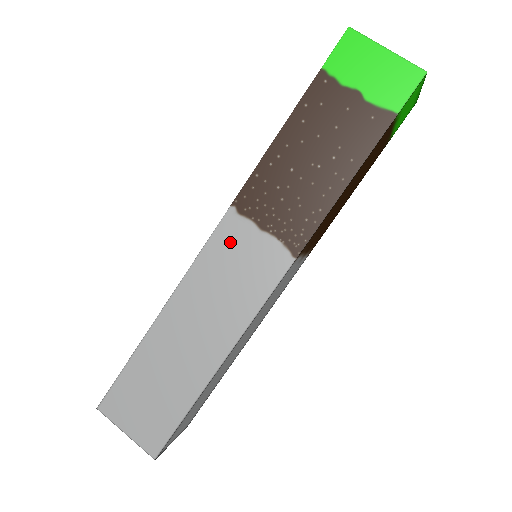
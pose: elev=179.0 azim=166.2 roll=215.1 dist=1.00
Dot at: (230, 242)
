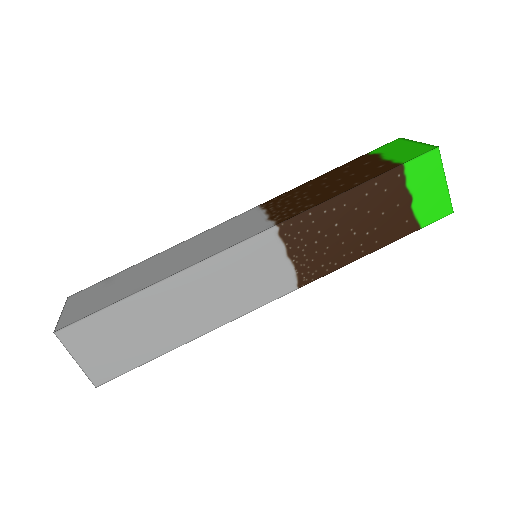
Dot at: (259, 253)
